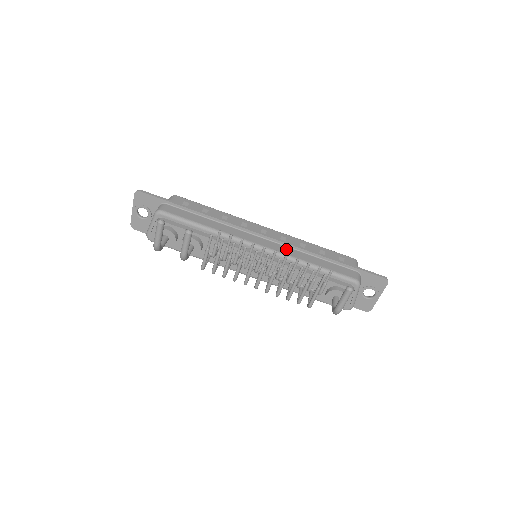
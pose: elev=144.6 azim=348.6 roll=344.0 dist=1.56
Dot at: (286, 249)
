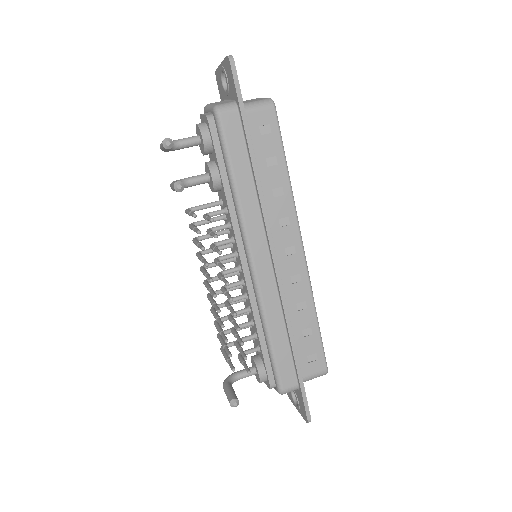
Dot at: (272, 294)
